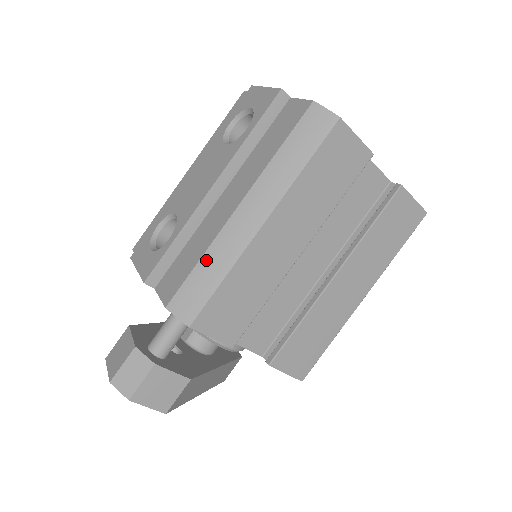
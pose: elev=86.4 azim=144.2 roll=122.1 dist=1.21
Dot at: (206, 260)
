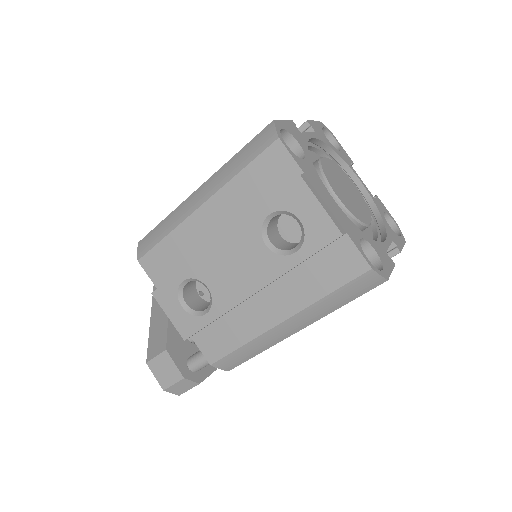
Dot at: (248, 347)
